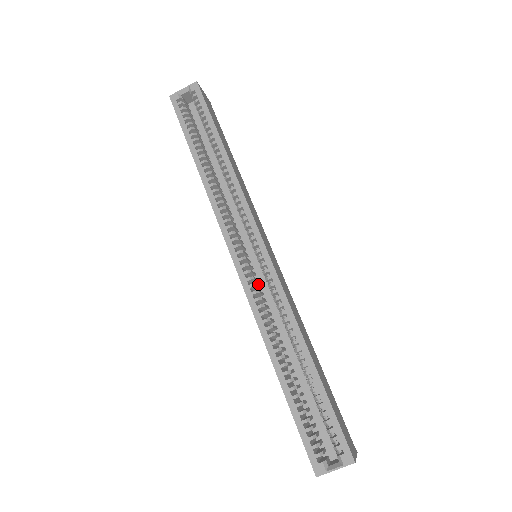
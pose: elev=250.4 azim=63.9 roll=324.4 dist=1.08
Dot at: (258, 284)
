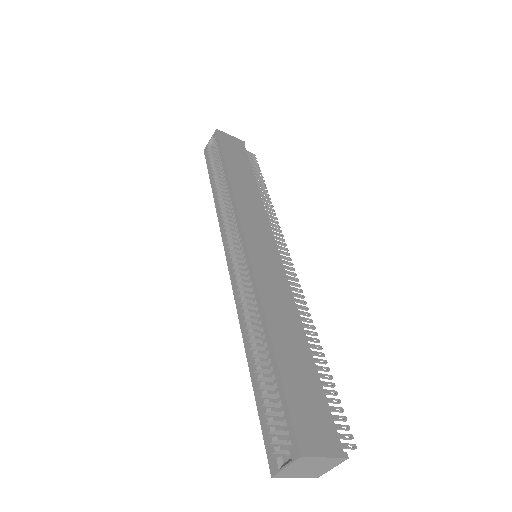
Dot at: occluded
